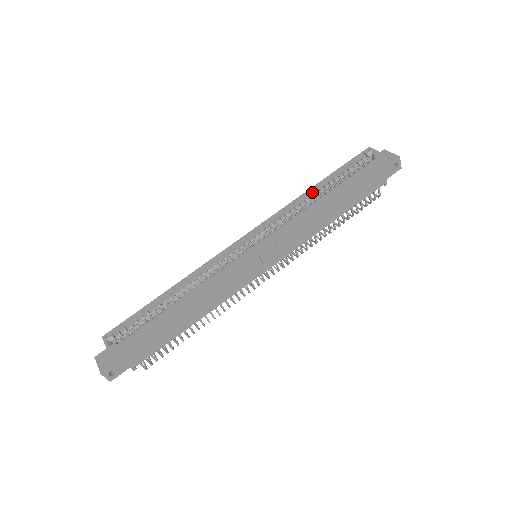
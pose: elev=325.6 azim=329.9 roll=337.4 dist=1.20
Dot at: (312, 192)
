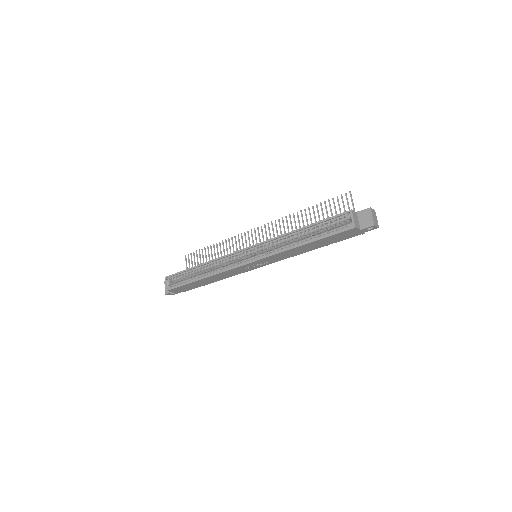
Dot at: (297, 232)
